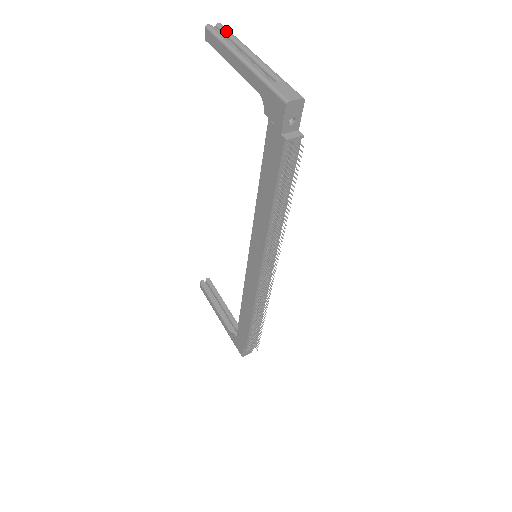
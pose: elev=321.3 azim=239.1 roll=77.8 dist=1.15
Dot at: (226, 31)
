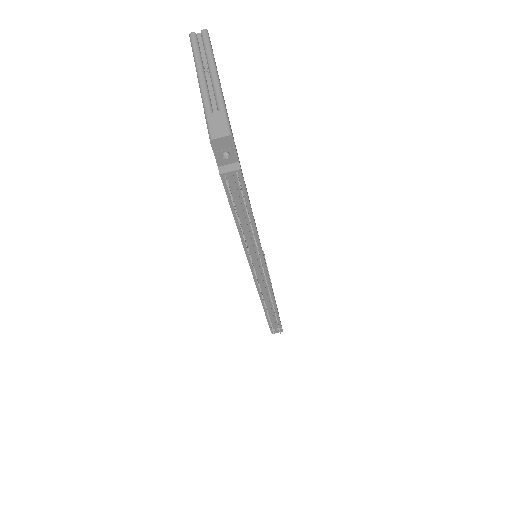
Dot at: (204, 41)
